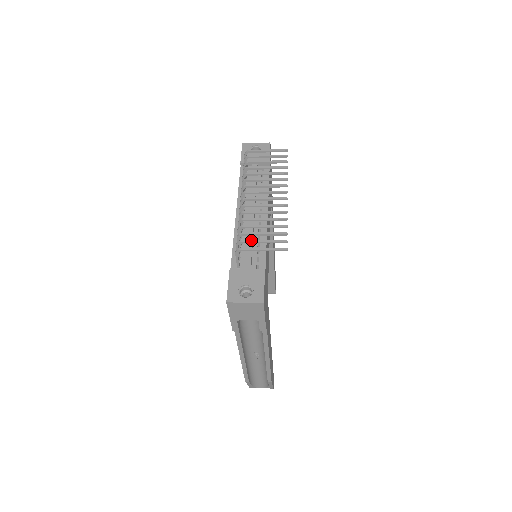
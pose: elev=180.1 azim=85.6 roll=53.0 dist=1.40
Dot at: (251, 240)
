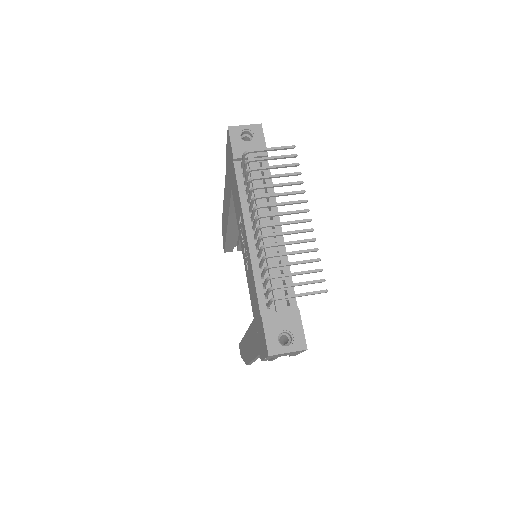
Dot at: (286, 285)
